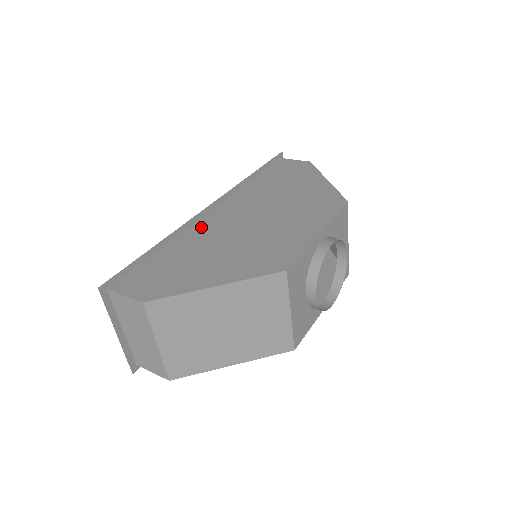
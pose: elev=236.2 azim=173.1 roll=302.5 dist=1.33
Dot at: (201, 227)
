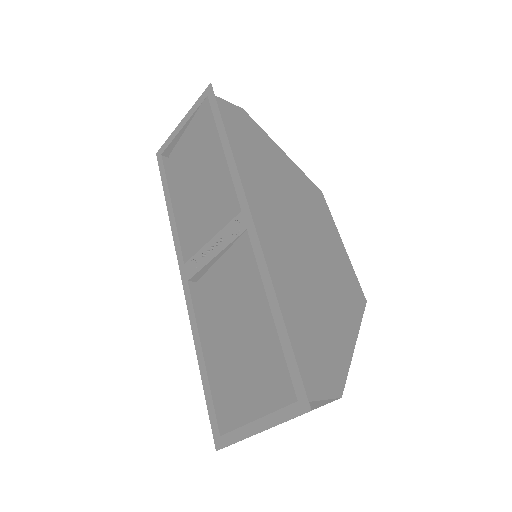
Dot at: (270, 256)
